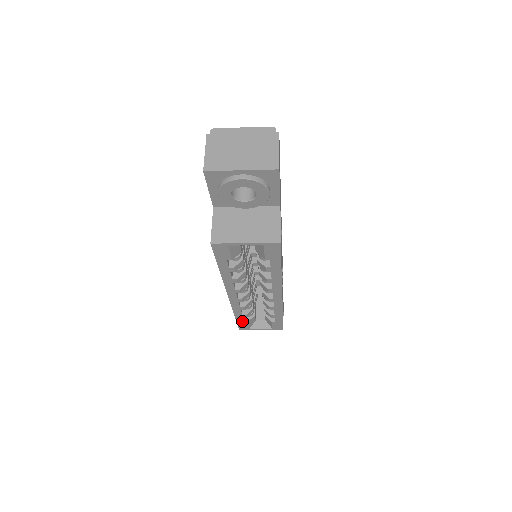
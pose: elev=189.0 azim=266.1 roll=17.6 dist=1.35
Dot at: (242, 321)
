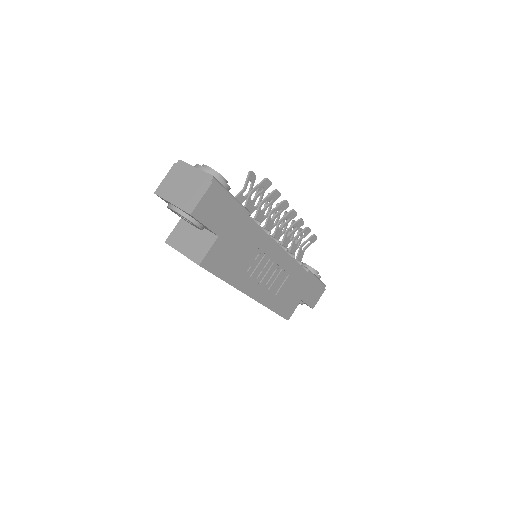
Dot at: occluded
